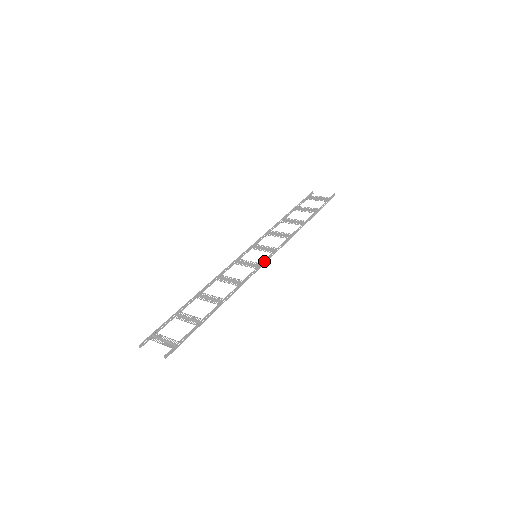
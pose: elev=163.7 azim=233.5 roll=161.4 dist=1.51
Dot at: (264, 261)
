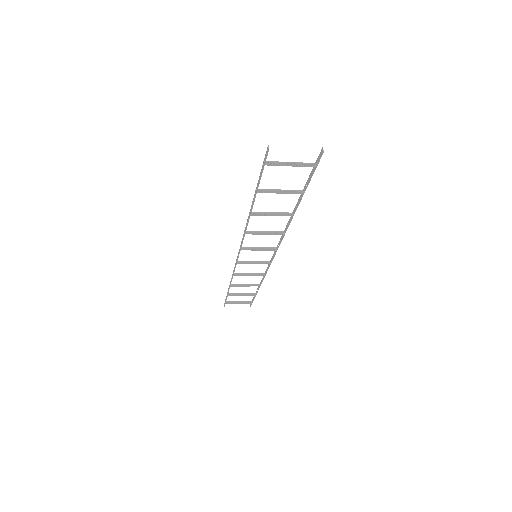
Dot at: (275, 252)
